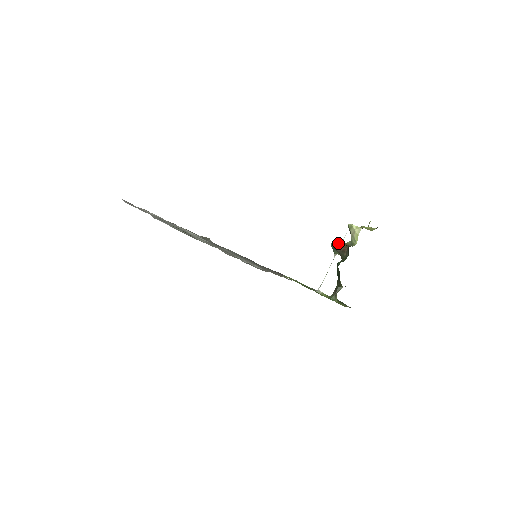
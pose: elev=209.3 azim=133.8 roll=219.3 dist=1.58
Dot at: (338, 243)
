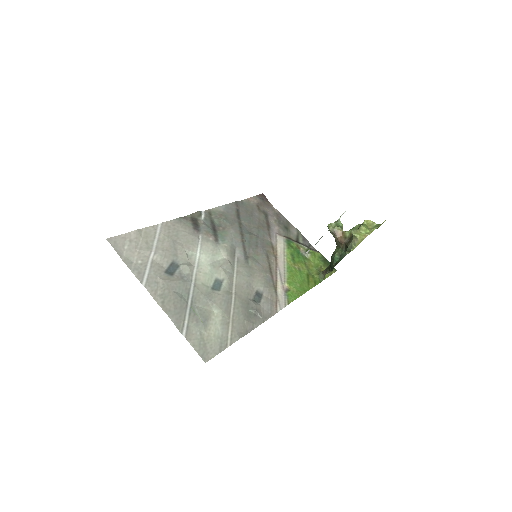
Dot at: (336, 229)
